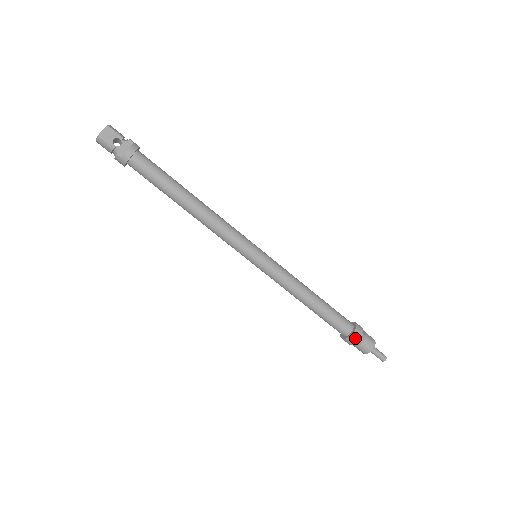
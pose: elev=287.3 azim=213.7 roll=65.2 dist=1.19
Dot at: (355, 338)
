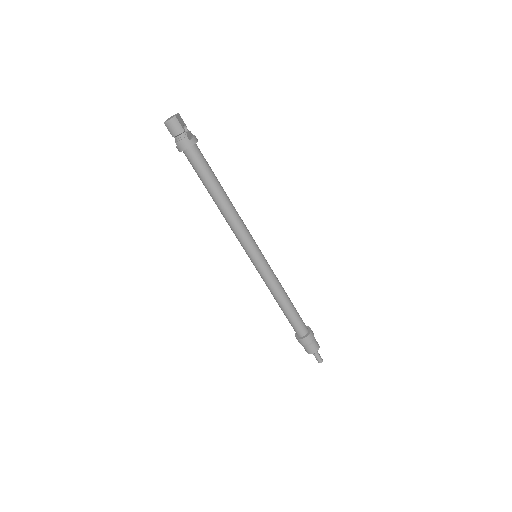
Dot at: (312, 336)
